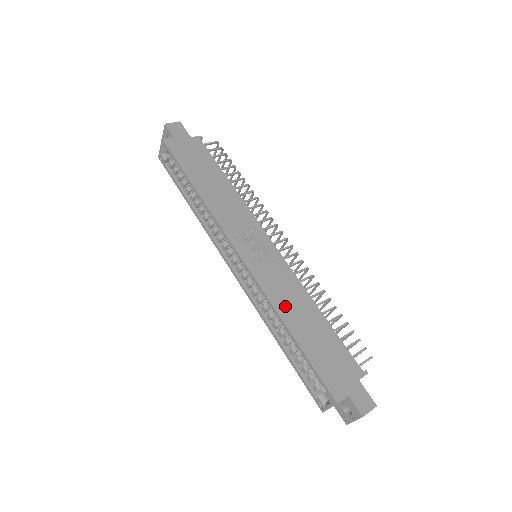
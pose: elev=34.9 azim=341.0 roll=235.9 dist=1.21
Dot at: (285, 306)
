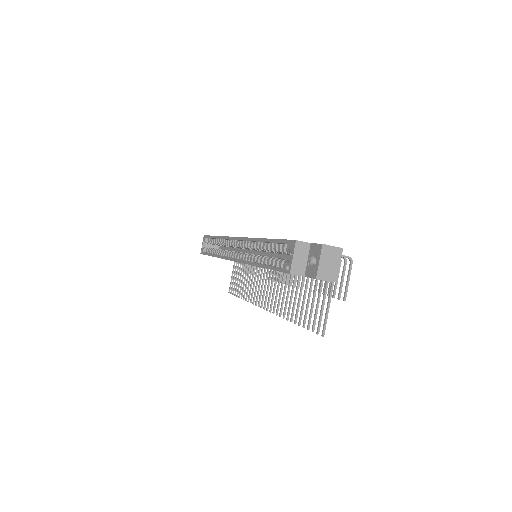
Dot at: occluded
